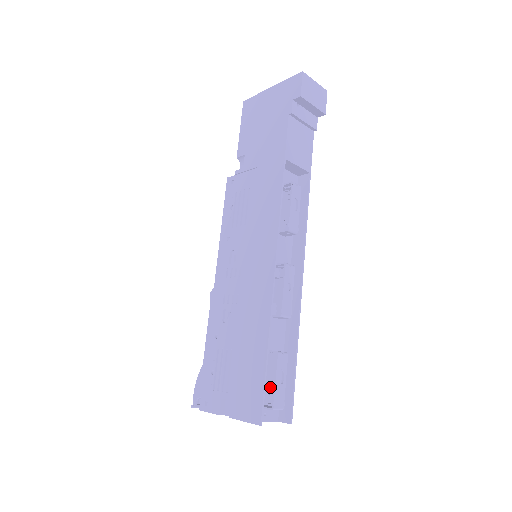
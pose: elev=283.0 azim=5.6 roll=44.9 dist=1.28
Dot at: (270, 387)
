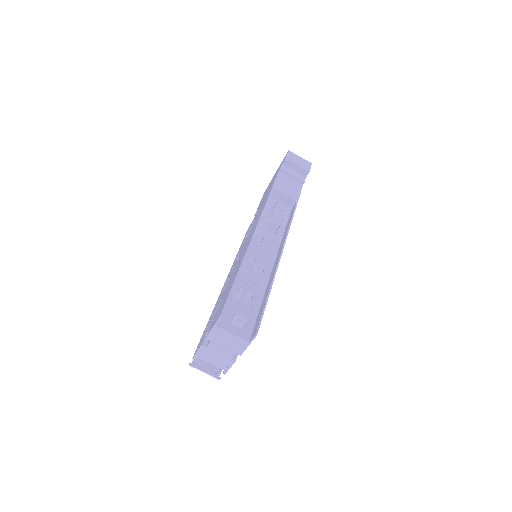
Dot at: (247, 320)
